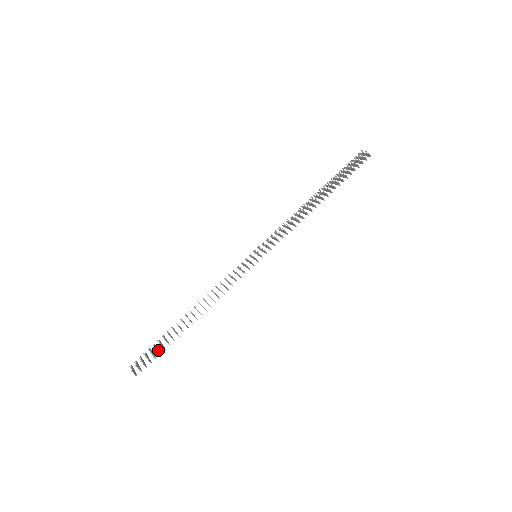
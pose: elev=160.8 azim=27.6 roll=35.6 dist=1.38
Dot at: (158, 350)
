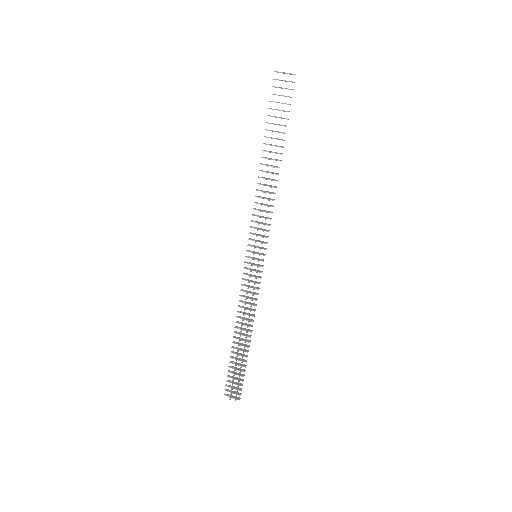
Dot at: (240, 375)
